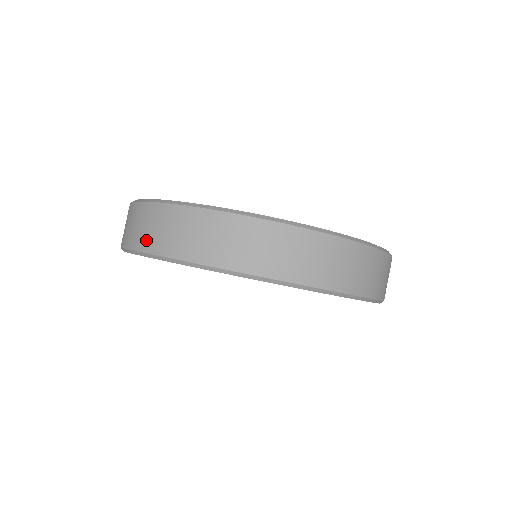
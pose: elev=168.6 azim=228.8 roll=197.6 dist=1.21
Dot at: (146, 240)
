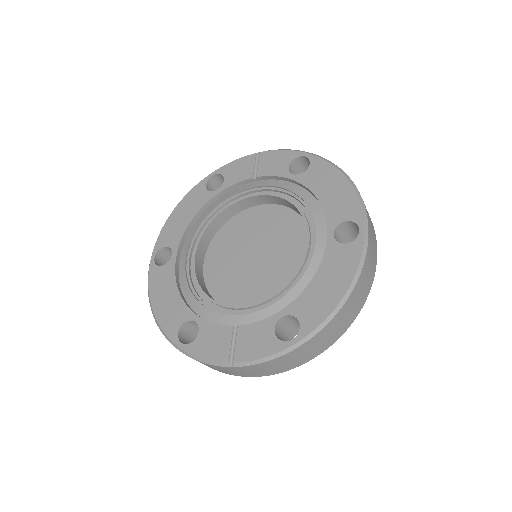
Dot at: occluded
